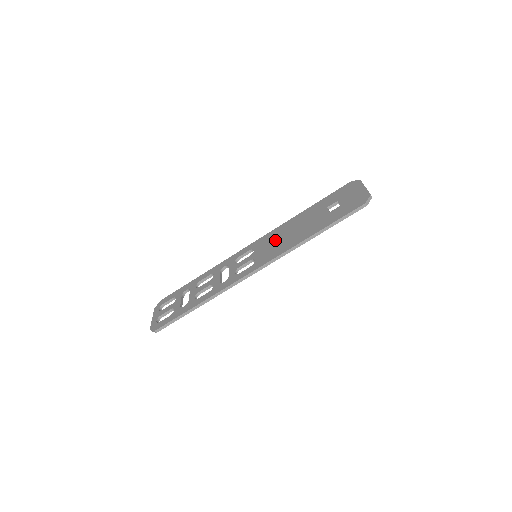
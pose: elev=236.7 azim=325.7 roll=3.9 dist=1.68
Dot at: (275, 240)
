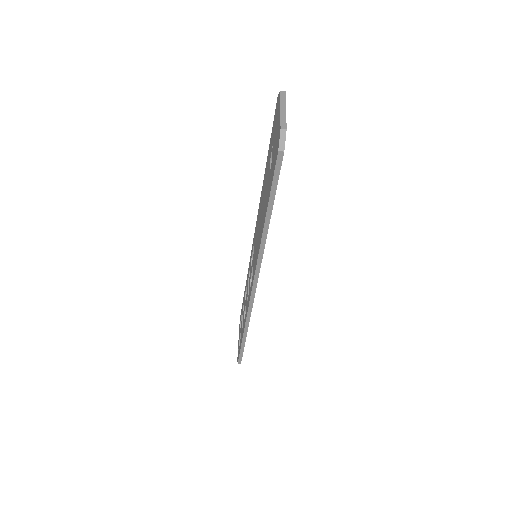
Dot at: (257, 230)
